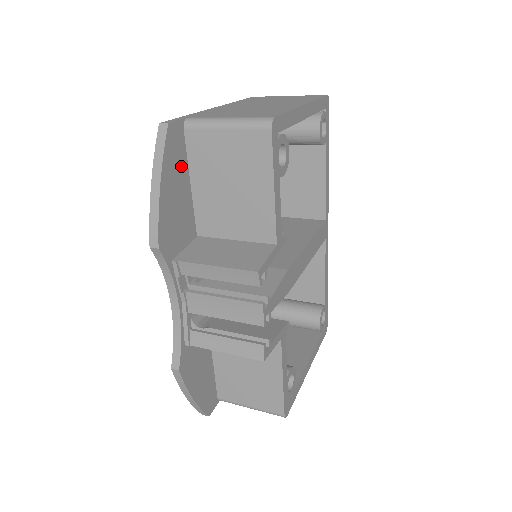
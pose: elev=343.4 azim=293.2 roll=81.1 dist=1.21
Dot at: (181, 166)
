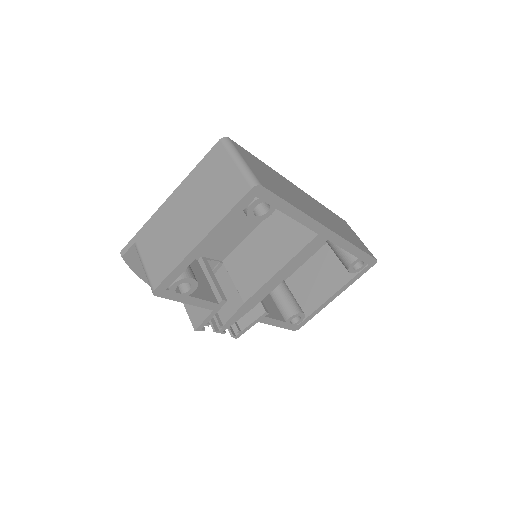
Dot at: occluded
